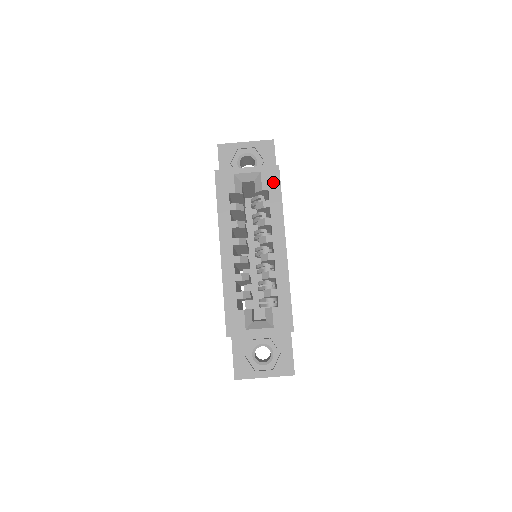
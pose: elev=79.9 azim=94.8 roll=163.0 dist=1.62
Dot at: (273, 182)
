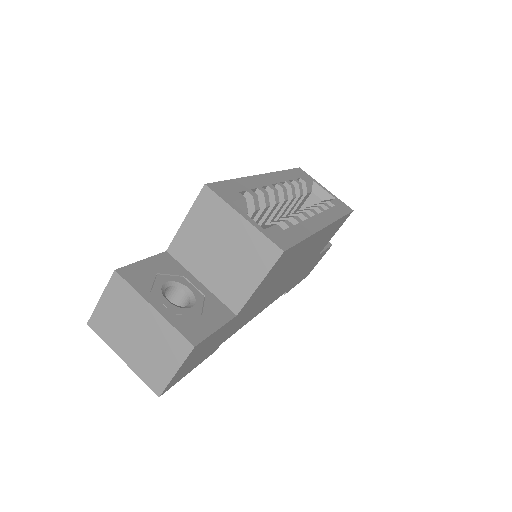
Dot at: (342, 208)
